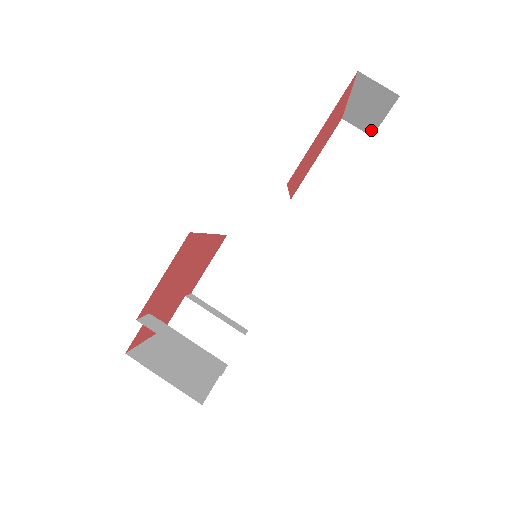
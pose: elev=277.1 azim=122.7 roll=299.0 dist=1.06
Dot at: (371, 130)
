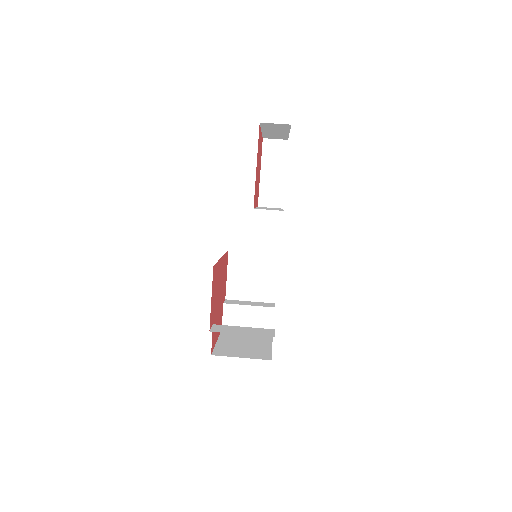
Dot at: (285, 138)
